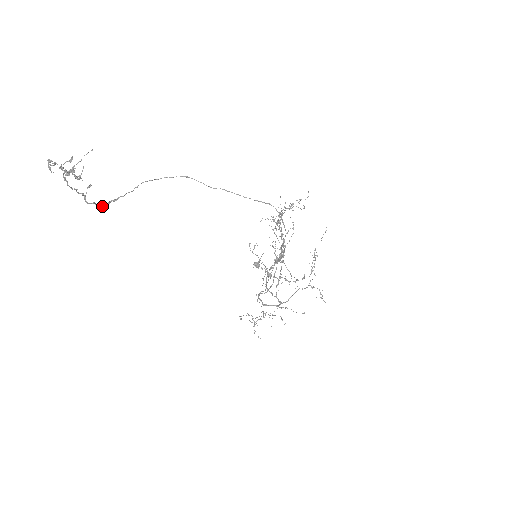
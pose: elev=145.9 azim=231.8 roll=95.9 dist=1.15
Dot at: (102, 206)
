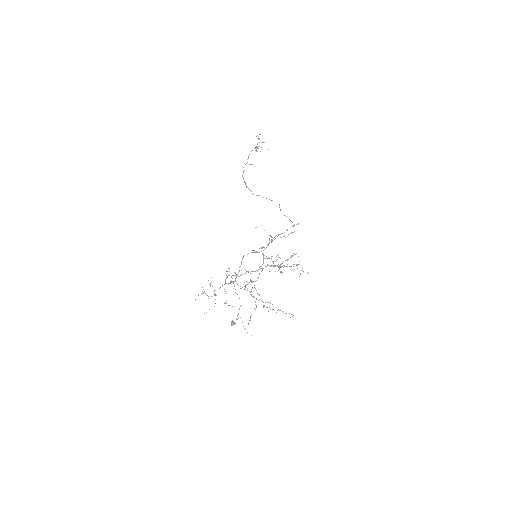
Dot at: (243, 177)
